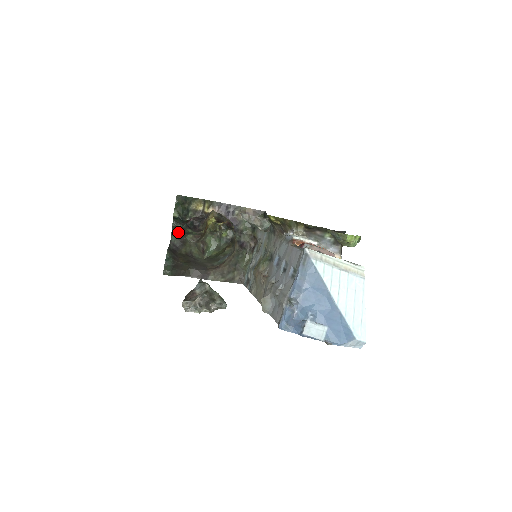
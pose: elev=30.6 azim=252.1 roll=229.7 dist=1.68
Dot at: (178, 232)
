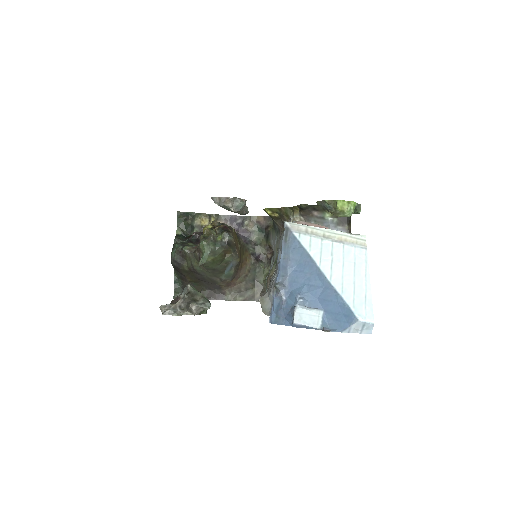
Dot at: (177, 246)
